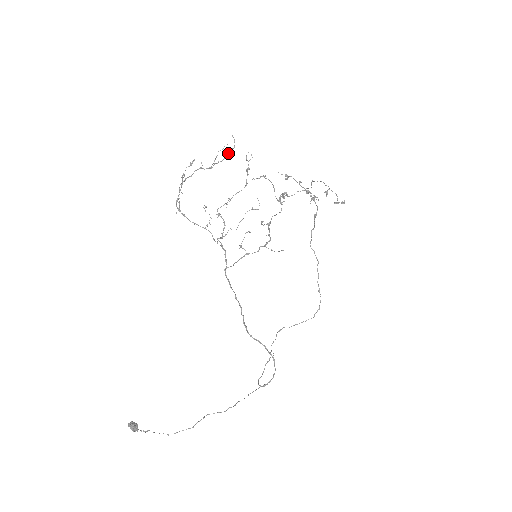
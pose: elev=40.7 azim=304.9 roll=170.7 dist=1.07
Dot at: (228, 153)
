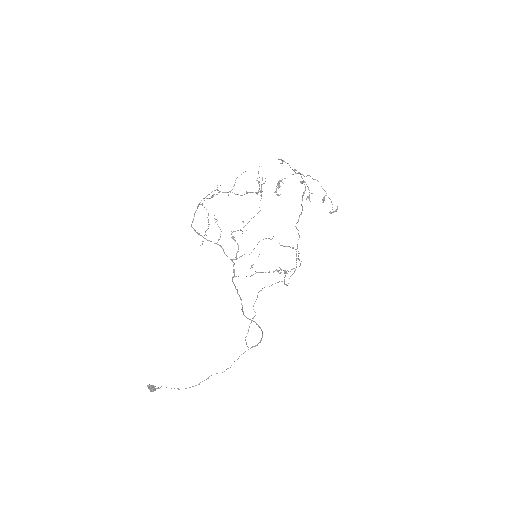
Dot at: (250, 192)
